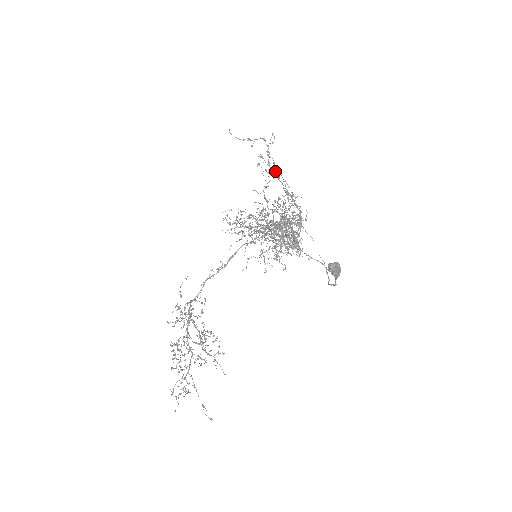
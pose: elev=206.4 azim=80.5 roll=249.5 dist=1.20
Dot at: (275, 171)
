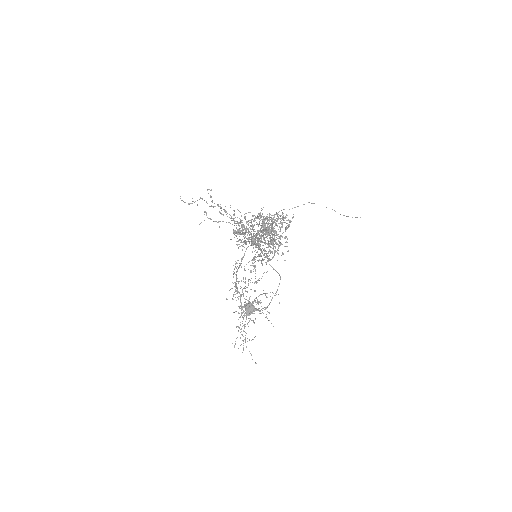
Dot at: (216, 221)
